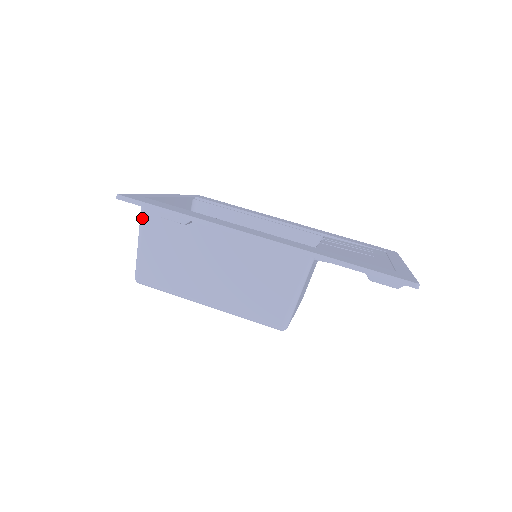
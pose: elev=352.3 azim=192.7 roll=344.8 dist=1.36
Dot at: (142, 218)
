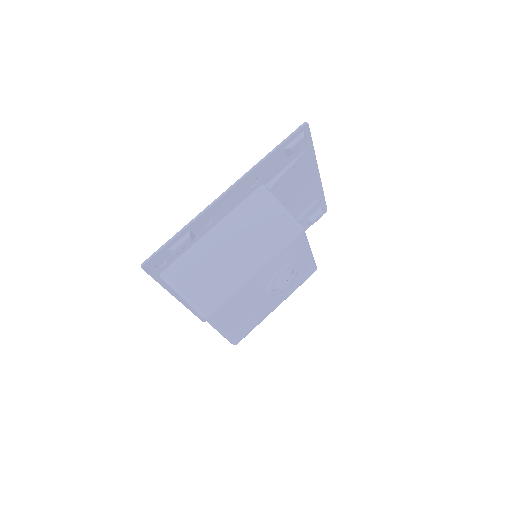
Dot at: (169, 281)
